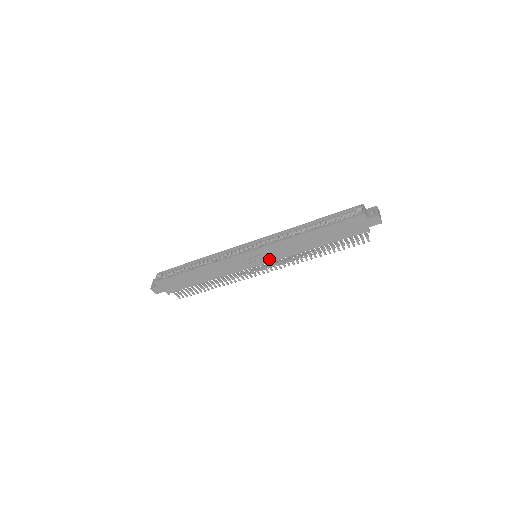
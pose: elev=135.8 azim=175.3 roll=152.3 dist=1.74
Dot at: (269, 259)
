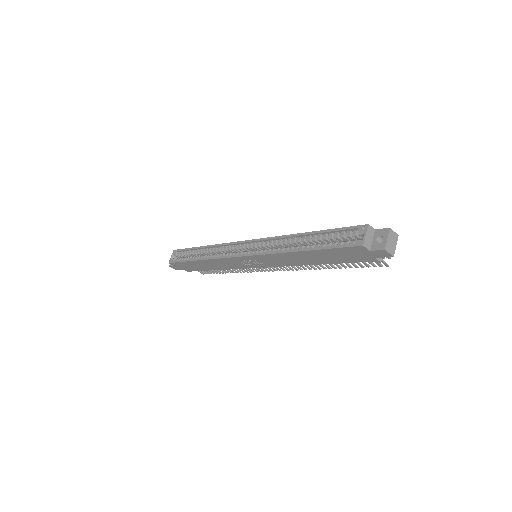
Dot at: (267, 265)
